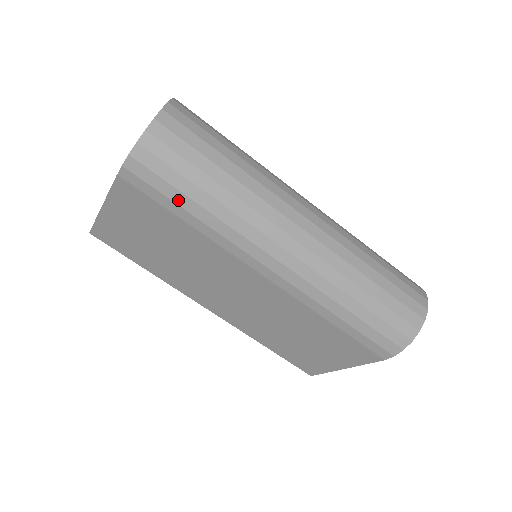
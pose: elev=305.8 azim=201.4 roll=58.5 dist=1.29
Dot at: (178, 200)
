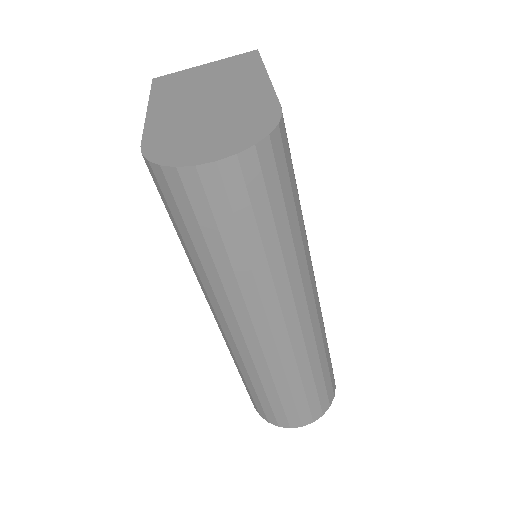
Dot at: (174, 223)
